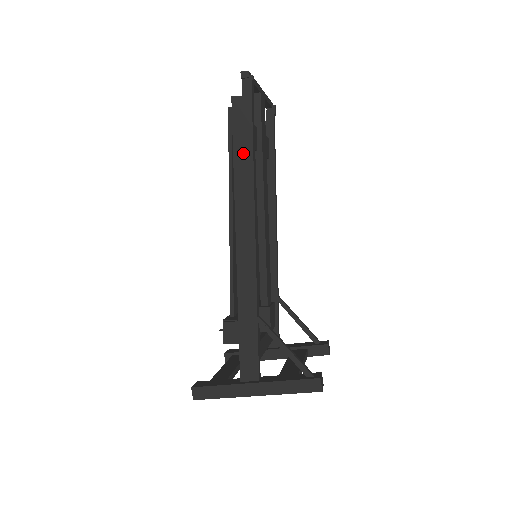
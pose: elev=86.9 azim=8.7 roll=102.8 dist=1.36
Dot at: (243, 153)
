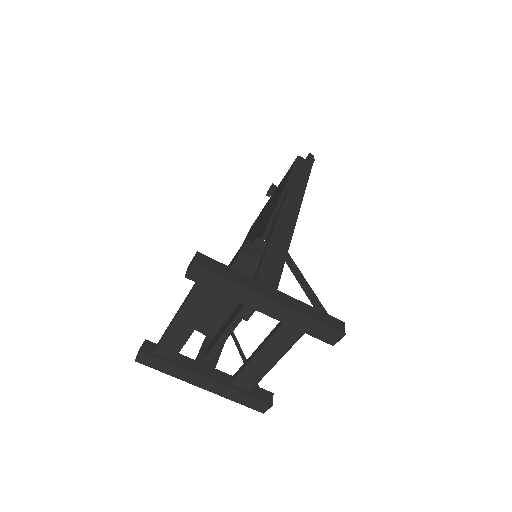
Dot at: (301, 176)
